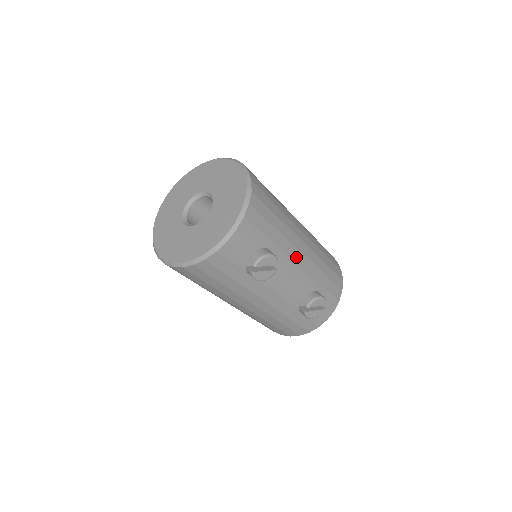
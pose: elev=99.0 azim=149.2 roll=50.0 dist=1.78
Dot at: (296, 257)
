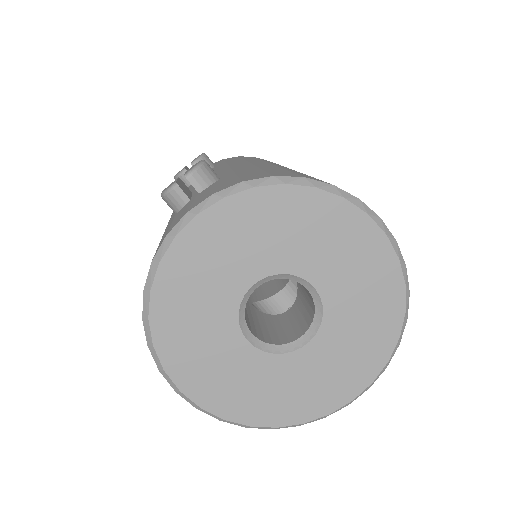
Dot at: occluded
